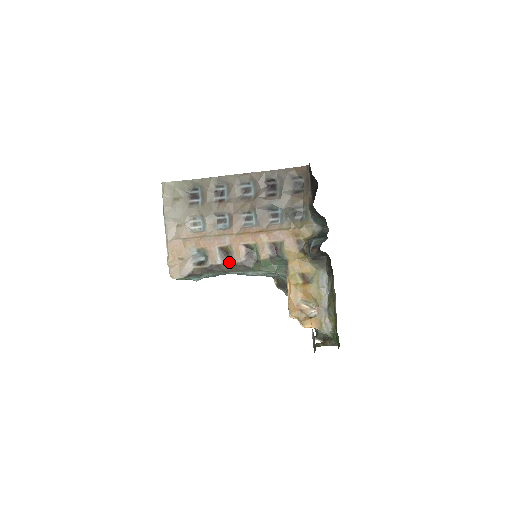
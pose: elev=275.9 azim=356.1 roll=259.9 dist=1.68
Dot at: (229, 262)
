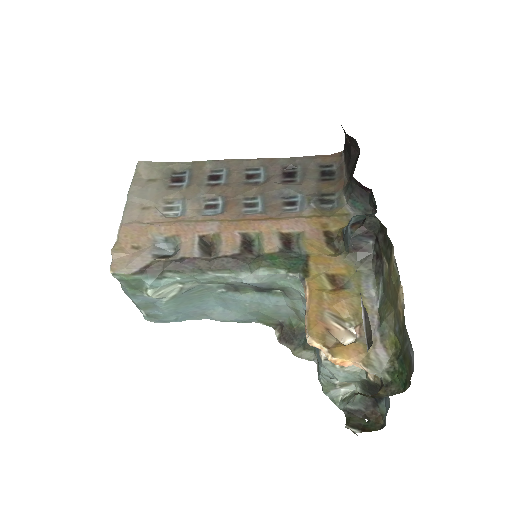
Dot at: (212, 256)
